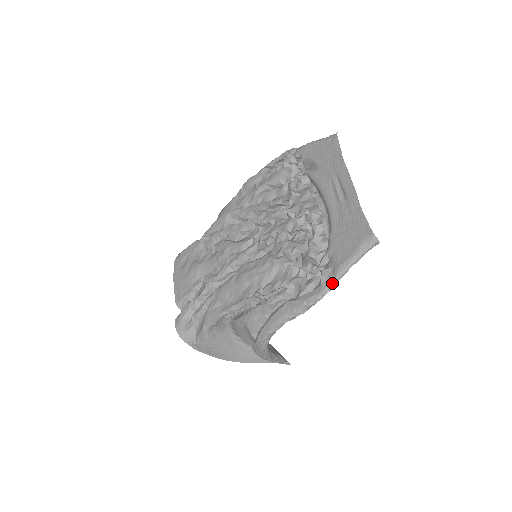
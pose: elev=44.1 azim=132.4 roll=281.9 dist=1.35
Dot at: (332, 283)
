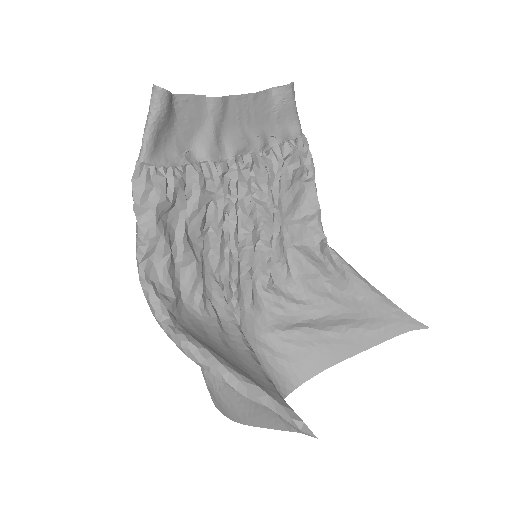
Dot at: (137, 165)
